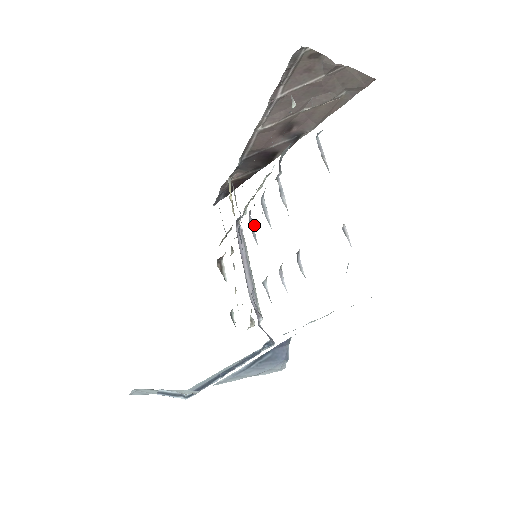
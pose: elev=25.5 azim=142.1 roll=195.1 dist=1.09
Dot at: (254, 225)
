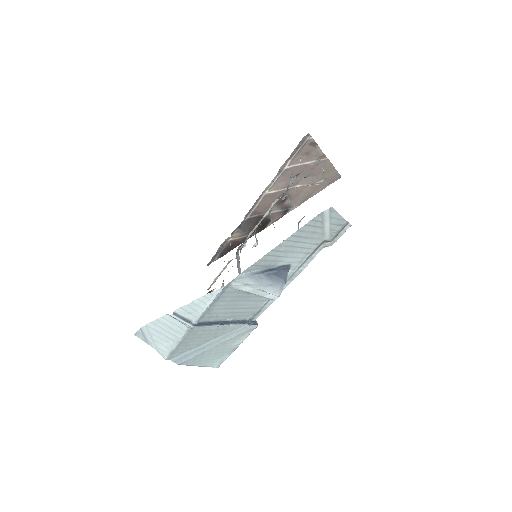
Dot at: occluded
